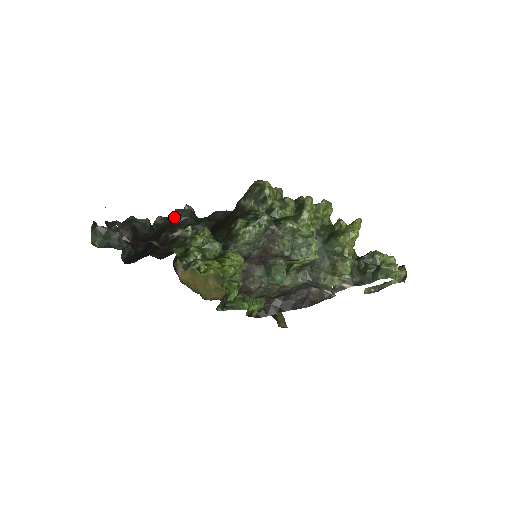
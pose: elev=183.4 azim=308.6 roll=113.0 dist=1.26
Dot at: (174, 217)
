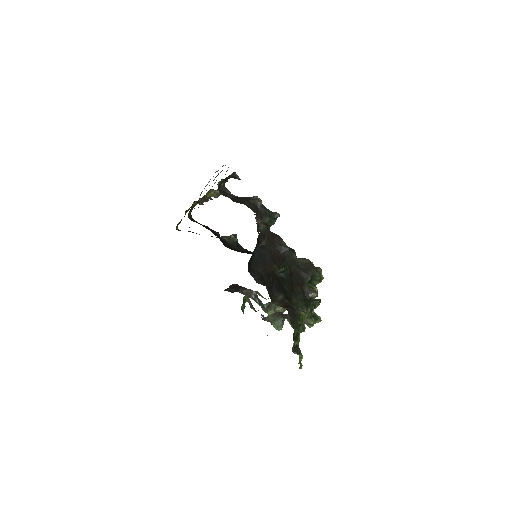
Dot at: (284, 253)
